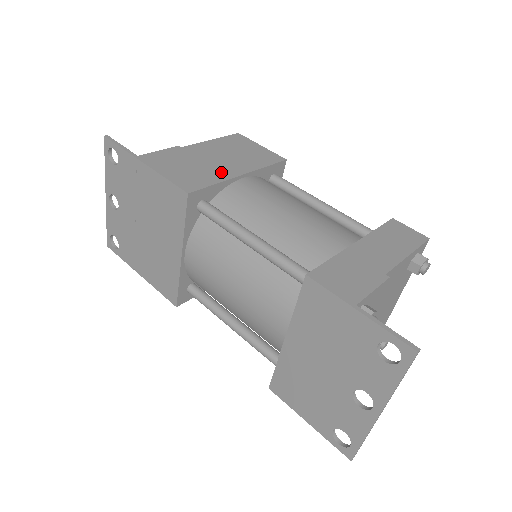
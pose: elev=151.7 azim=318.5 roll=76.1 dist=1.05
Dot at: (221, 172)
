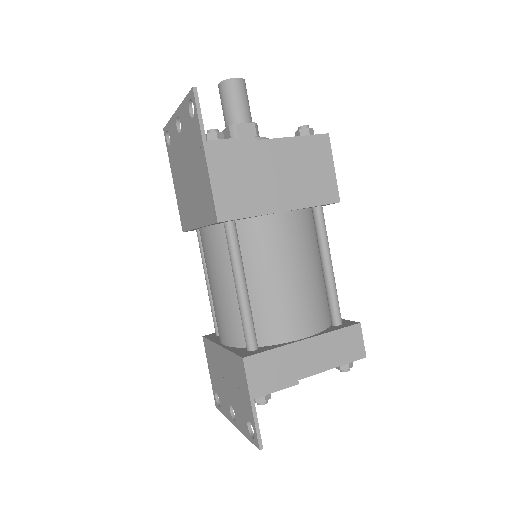
Dot at: (266, 200)
